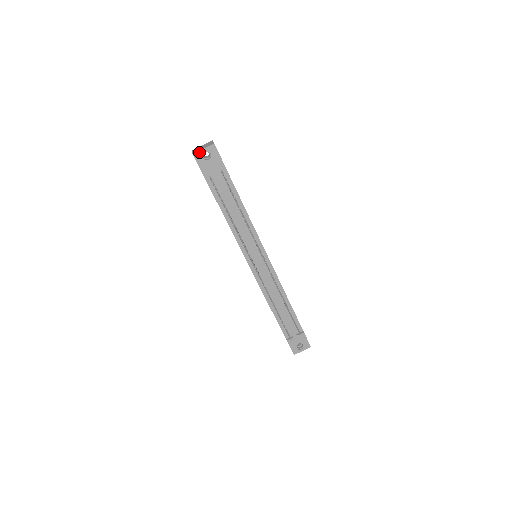
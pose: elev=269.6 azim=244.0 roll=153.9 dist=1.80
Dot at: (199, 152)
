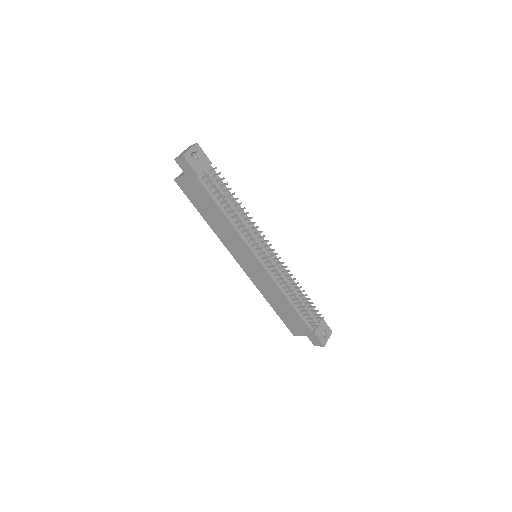
Dot at: (187, 153)
